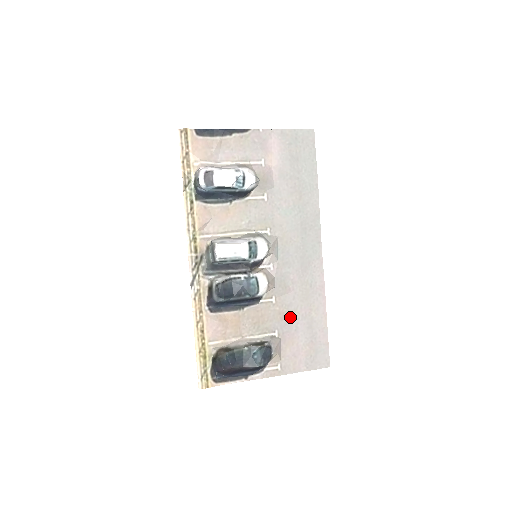
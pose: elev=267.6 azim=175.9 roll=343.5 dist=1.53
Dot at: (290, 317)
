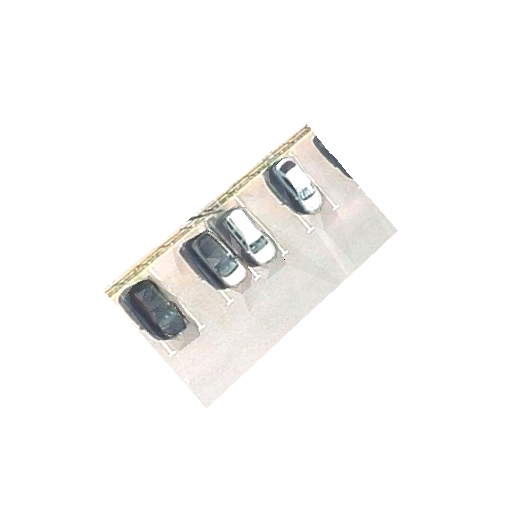
Dot at: (226, 329)
